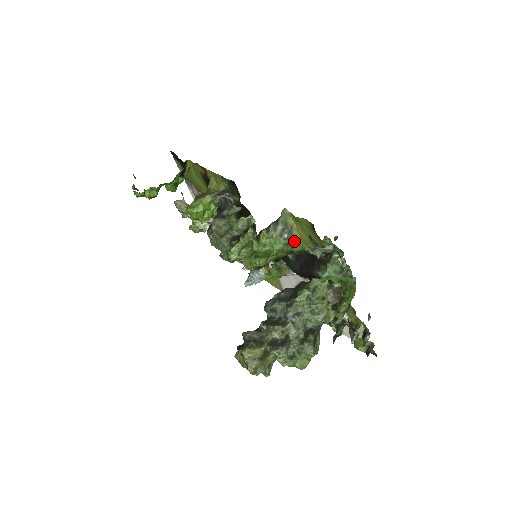
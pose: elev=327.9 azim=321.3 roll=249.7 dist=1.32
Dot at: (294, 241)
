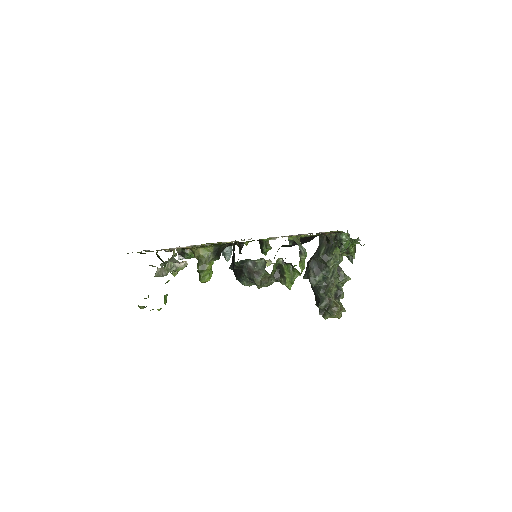
Dot at: occluded
